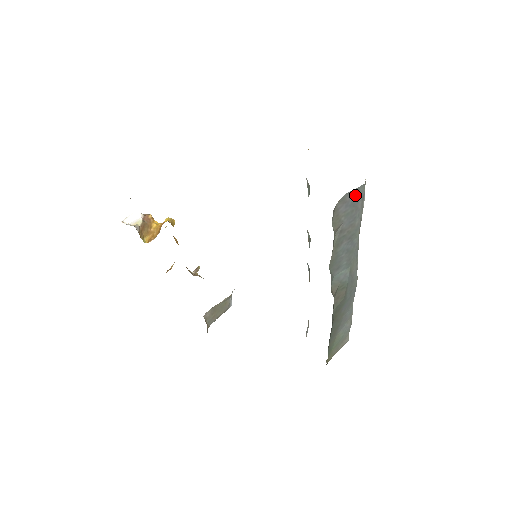
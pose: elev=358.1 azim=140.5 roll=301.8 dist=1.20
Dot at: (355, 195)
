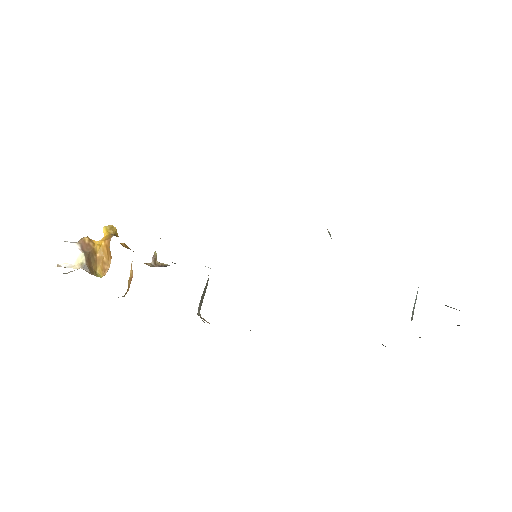
Dot at: occluded
